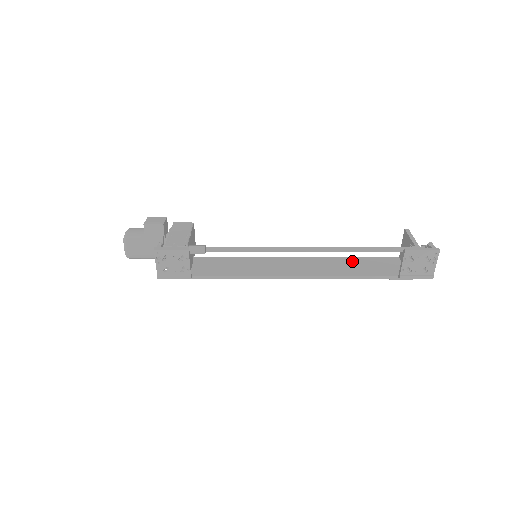
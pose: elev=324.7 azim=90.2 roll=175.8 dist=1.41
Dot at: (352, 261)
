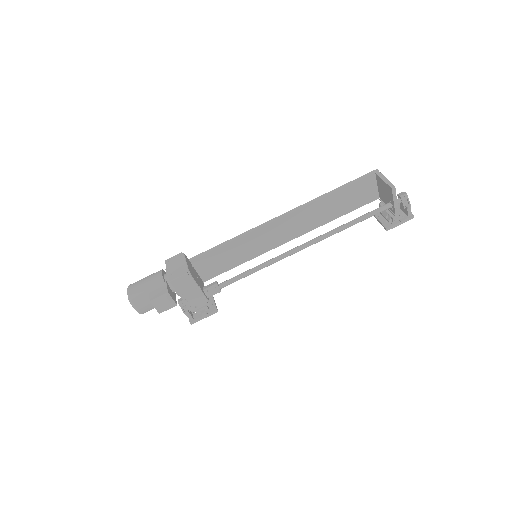
Dot at: (333, 200)
